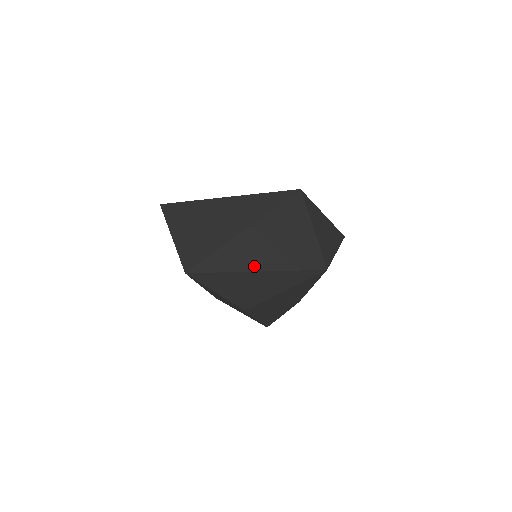
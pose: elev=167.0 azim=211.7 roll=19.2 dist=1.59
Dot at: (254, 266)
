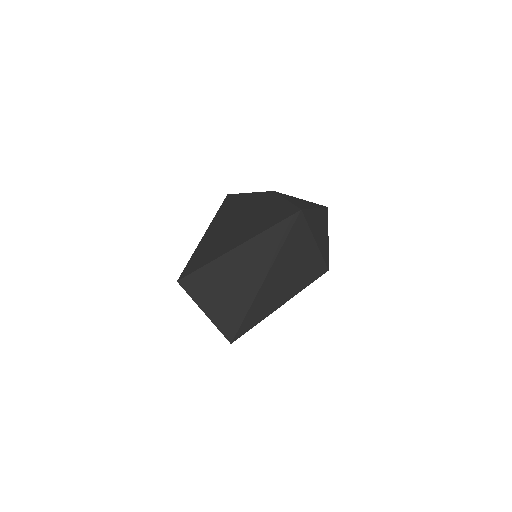
Dot at: (278, 304)
